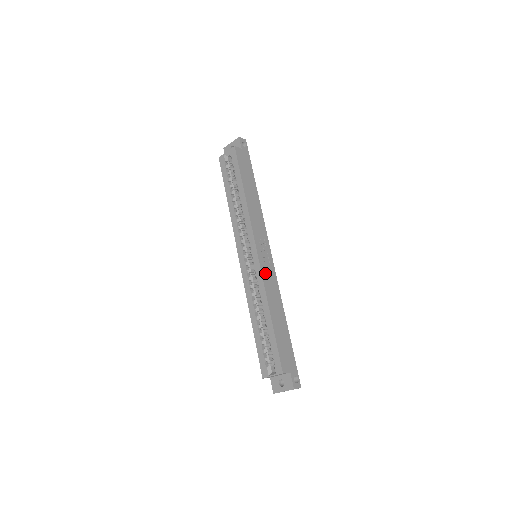
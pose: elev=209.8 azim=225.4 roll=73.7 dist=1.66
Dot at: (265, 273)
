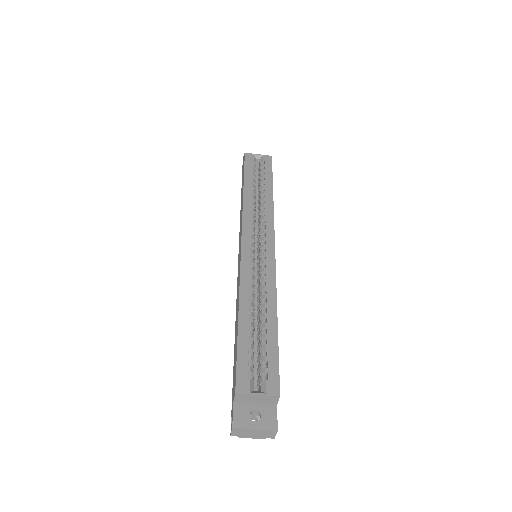
Dot at: occluded
